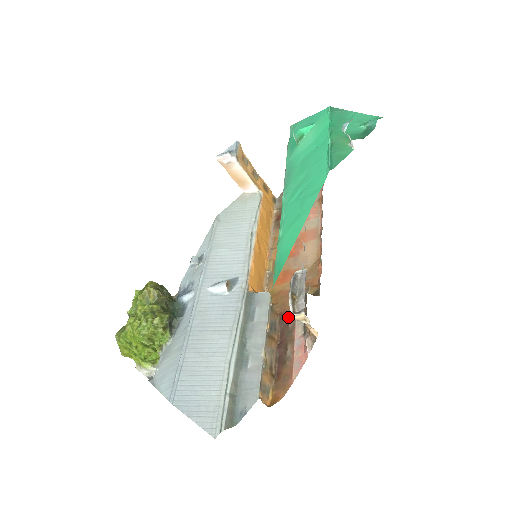
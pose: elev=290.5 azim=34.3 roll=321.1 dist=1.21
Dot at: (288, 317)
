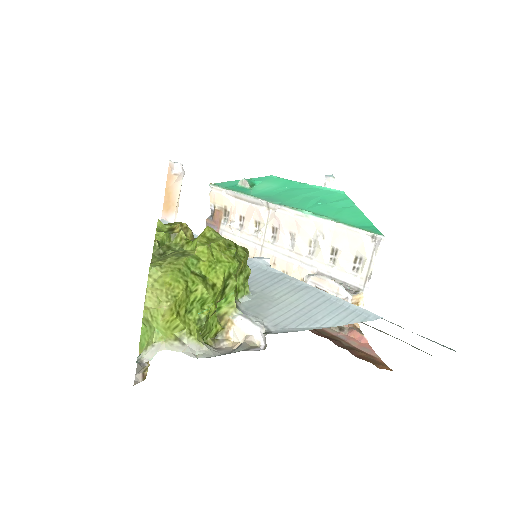
Dot at: occluded
